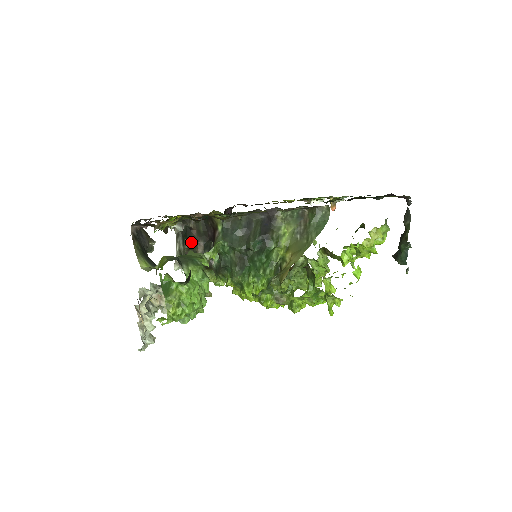
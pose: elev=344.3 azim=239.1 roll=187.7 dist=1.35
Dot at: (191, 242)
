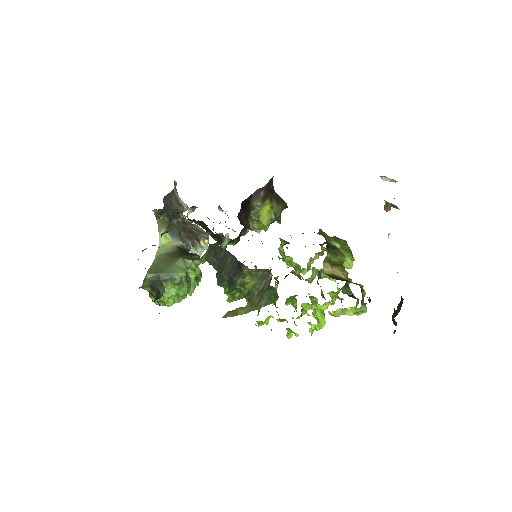
Dot at: occluded
